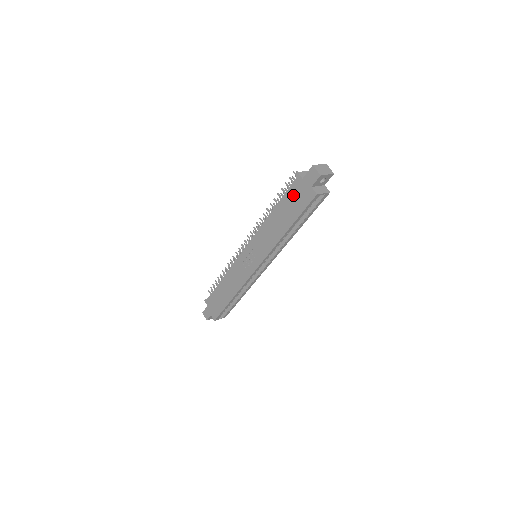
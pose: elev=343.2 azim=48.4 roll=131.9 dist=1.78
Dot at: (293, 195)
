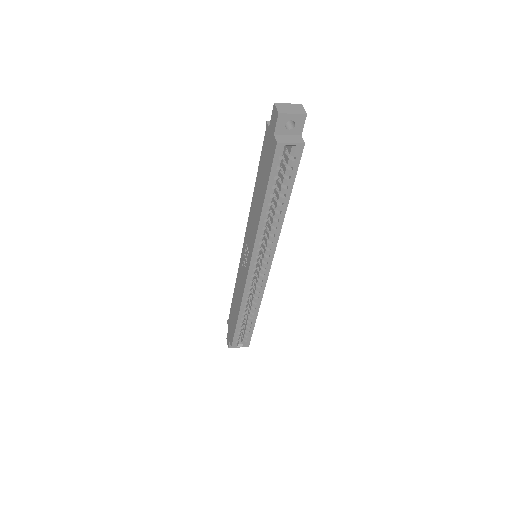
Dot at: (264, 155)
